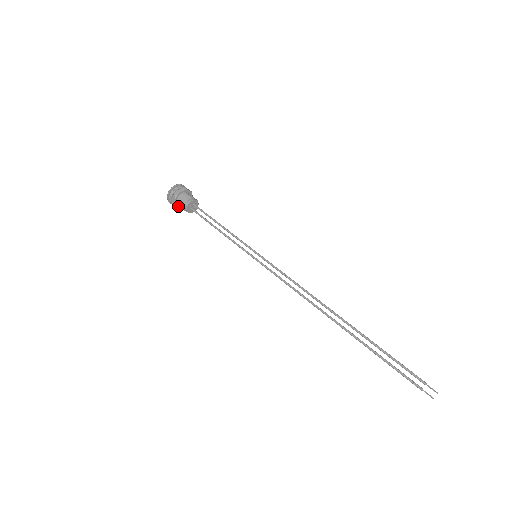
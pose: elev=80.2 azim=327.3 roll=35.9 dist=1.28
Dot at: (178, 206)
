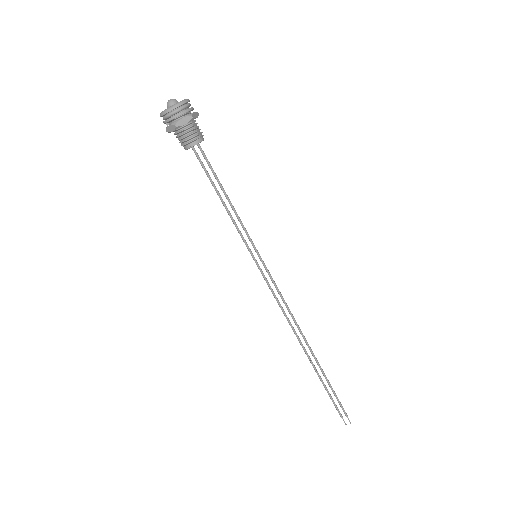
Dot at: occluded
